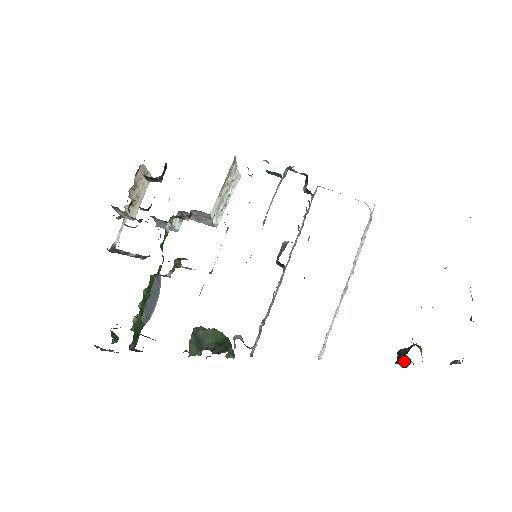
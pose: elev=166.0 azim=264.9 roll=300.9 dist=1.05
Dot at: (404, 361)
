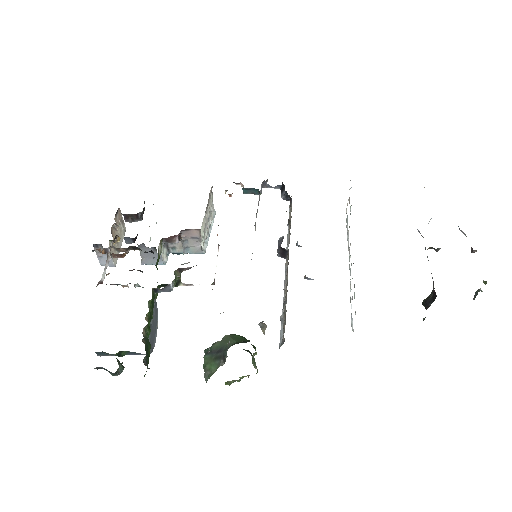
Dot at: (434, 300)
